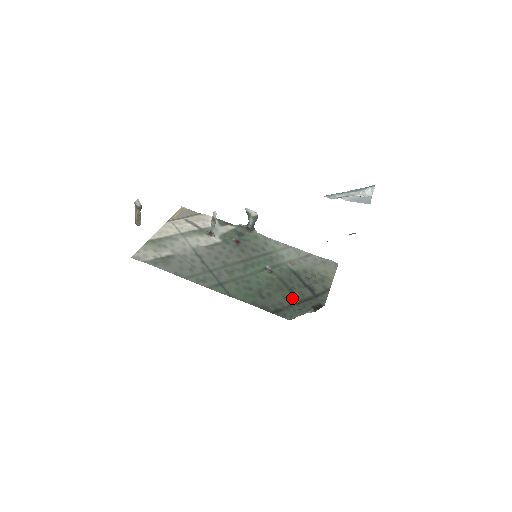
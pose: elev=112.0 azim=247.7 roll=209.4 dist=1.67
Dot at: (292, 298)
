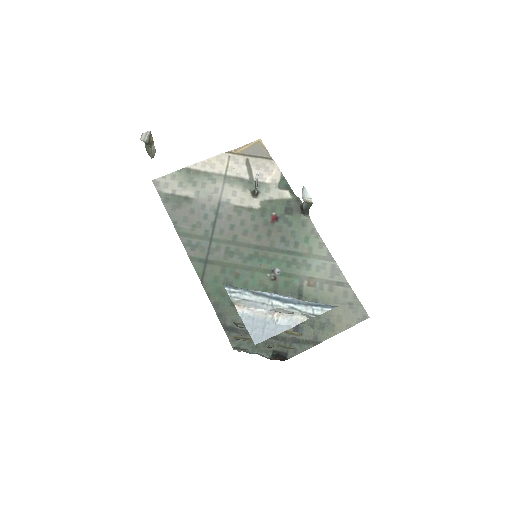
Dot at: occluded
